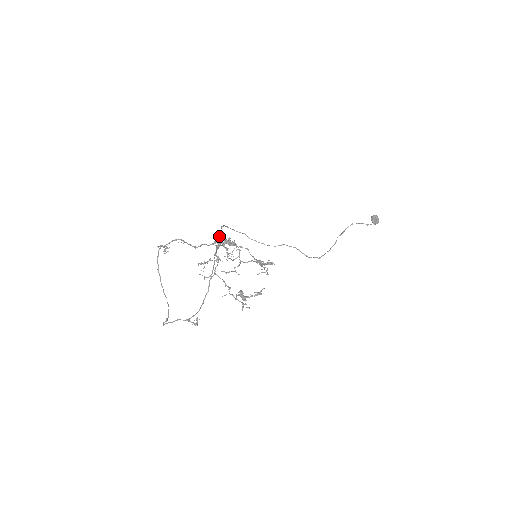
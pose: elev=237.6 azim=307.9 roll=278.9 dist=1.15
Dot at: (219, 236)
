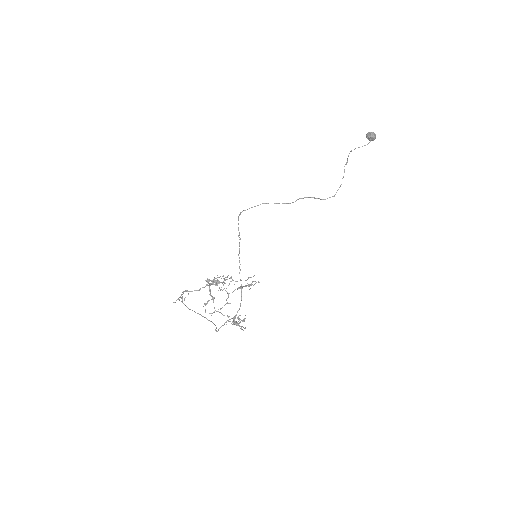
Dot at: occluded
